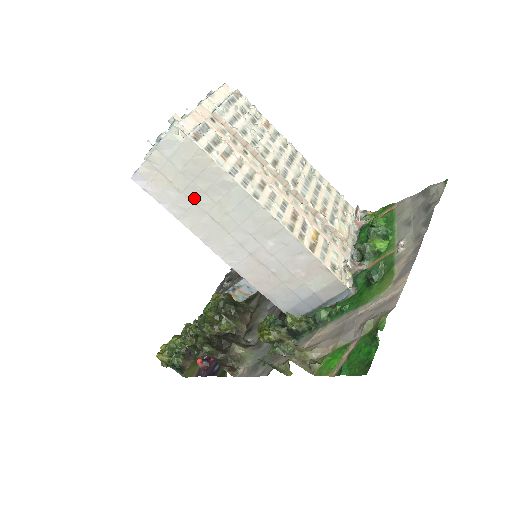
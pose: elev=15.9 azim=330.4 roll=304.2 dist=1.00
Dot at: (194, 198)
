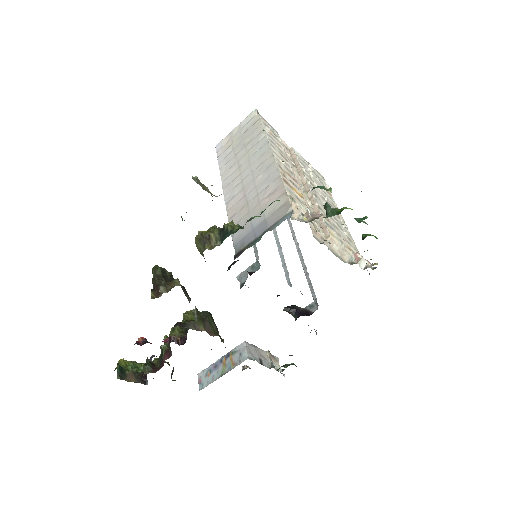
Dot at: (238, 152)
